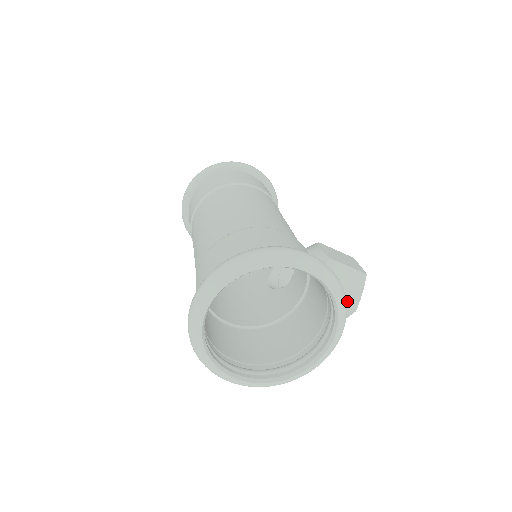
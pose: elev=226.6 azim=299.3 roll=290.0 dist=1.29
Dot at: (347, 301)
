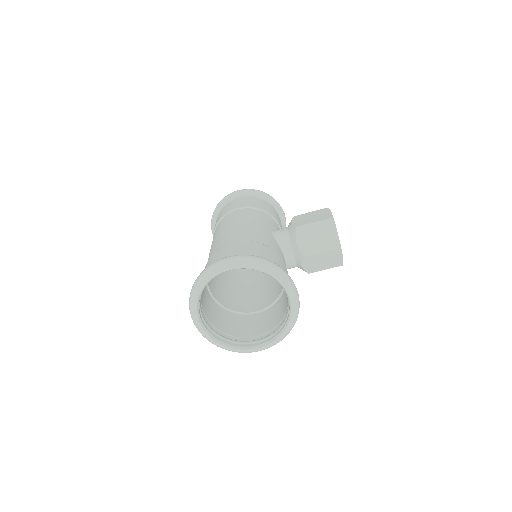
Dot at: (329, 246)
